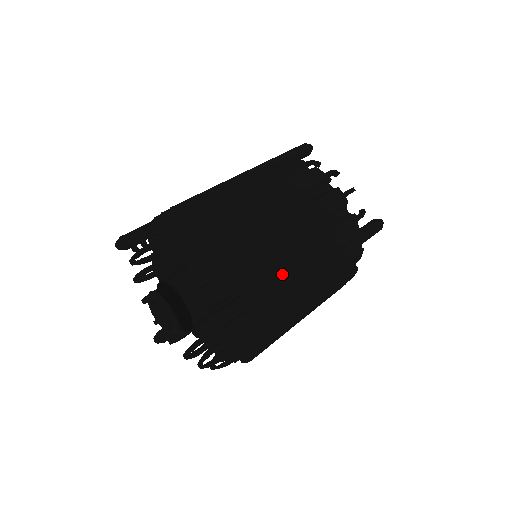
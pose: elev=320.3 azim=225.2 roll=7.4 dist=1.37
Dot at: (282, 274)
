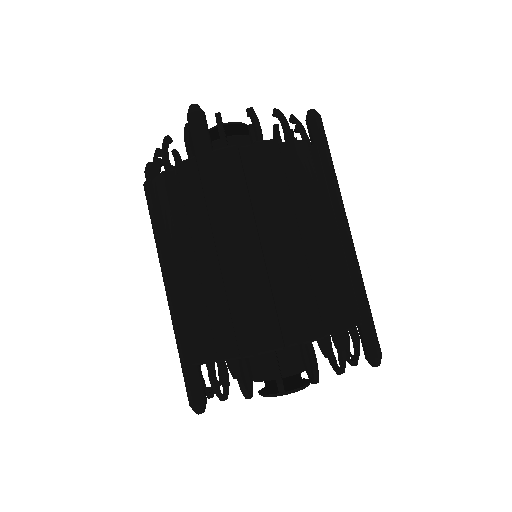
Dot at: (352, 276)
